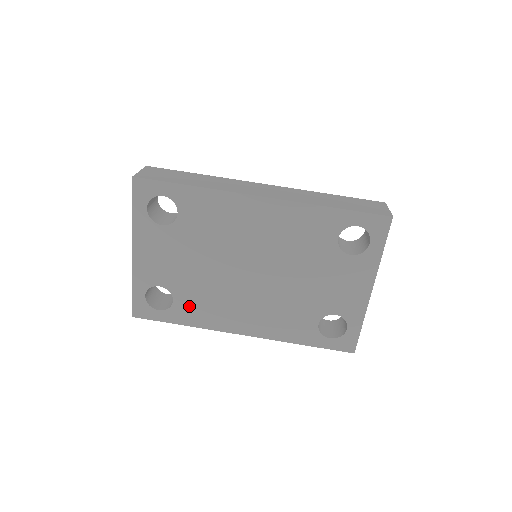
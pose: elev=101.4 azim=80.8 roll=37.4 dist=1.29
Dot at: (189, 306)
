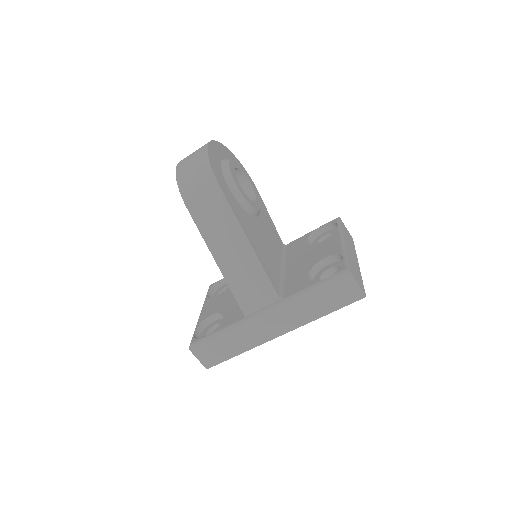
Dot at: occluded
